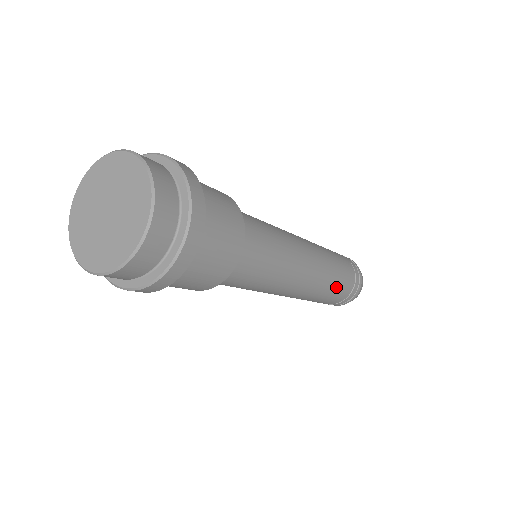
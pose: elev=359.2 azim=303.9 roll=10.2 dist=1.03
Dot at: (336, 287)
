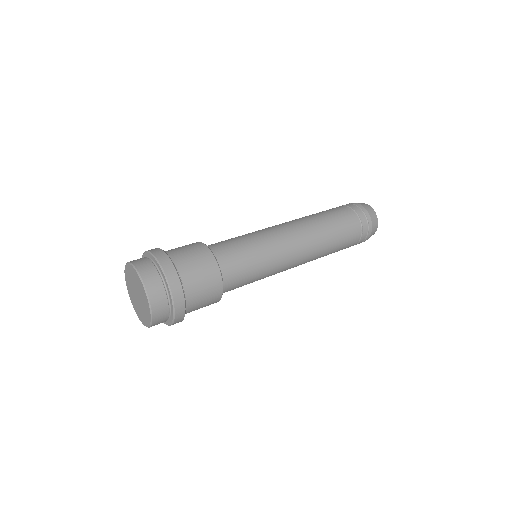
Dot at: occluded
